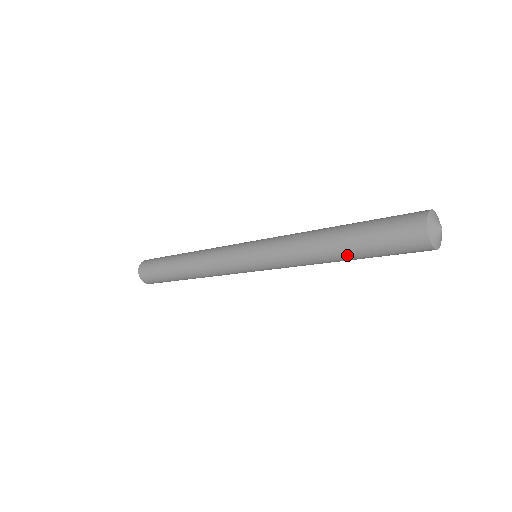
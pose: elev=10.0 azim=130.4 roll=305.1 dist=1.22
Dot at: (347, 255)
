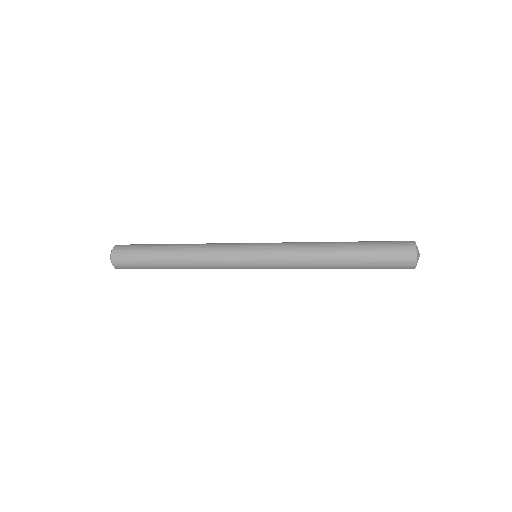
Dot at: (349, 268)
